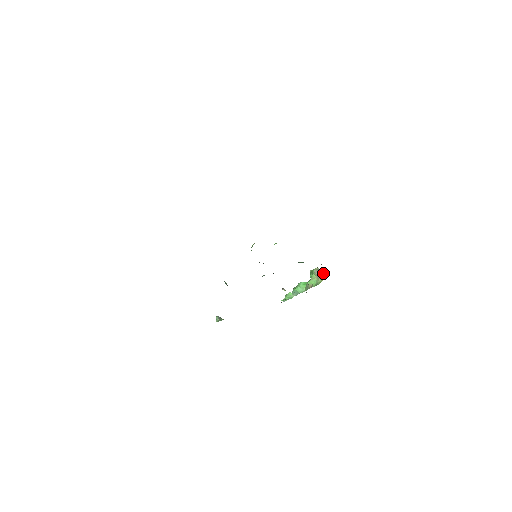
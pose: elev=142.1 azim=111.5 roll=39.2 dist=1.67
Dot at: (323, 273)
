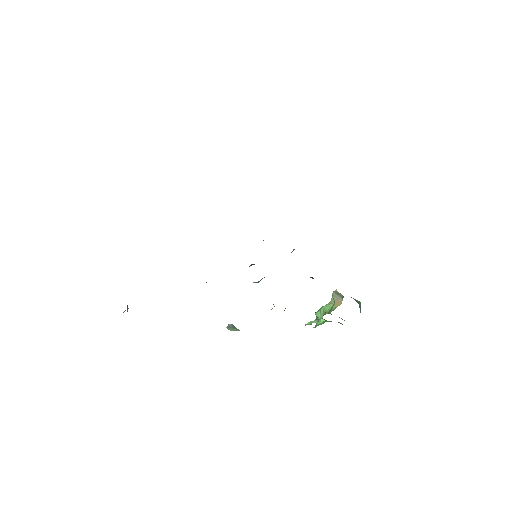
Dot at: (340, 298)
